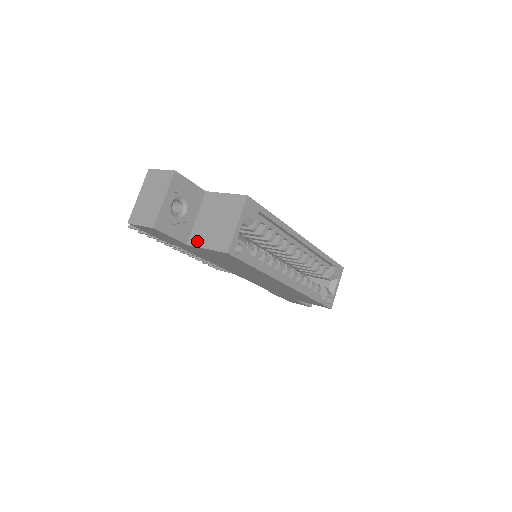
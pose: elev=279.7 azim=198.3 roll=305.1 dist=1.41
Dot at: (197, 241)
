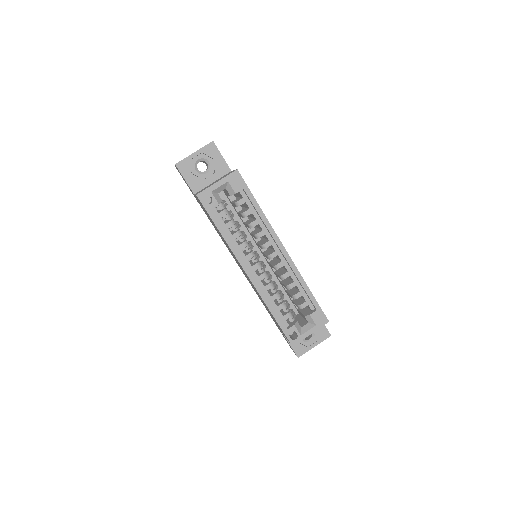
Dot at: occluded
